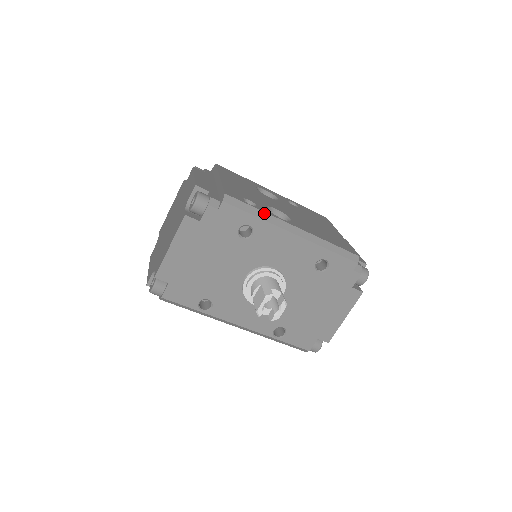
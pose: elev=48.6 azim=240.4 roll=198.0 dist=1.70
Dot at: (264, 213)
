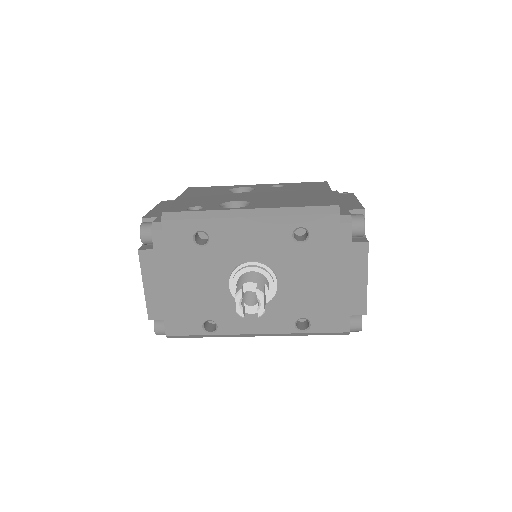
Dot at: (209, 212)
